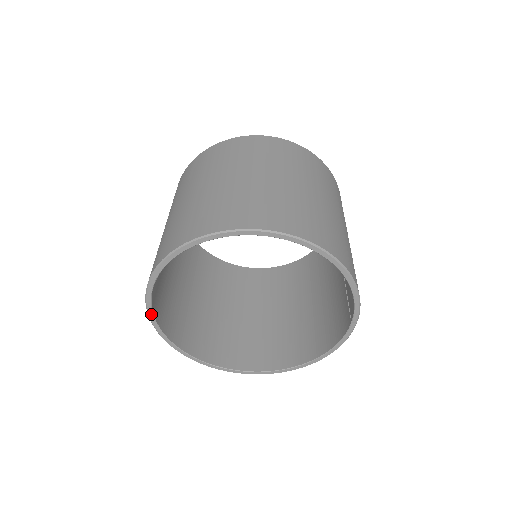
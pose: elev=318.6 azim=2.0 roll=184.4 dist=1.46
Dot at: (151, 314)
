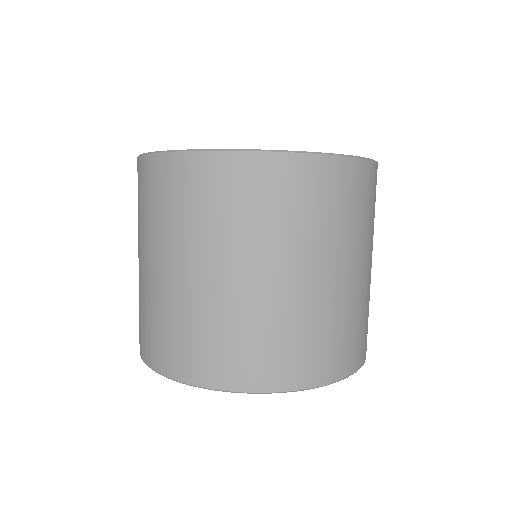
Dot at: occluded
